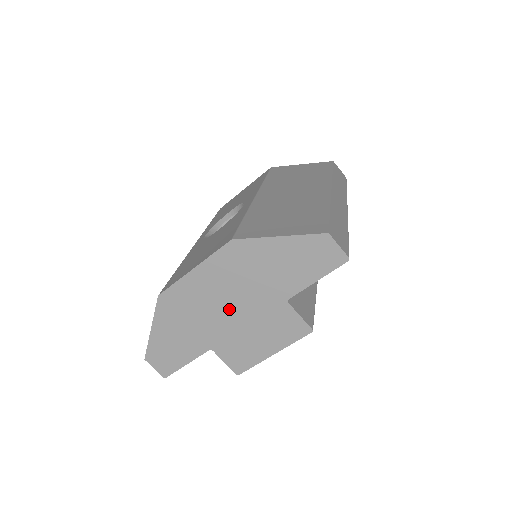
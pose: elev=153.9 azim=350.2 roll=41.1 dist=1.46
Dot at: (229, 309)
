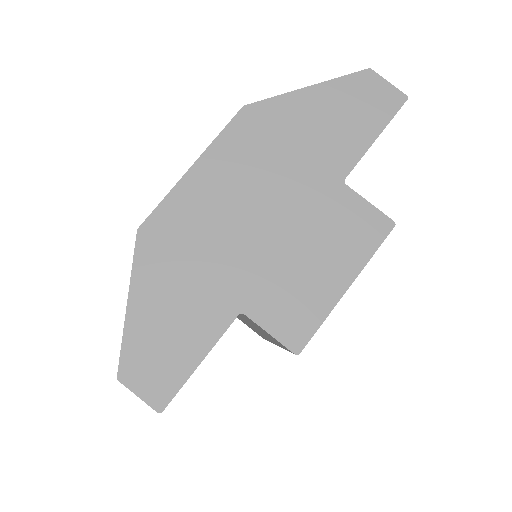
Dot at: (259, 222)
